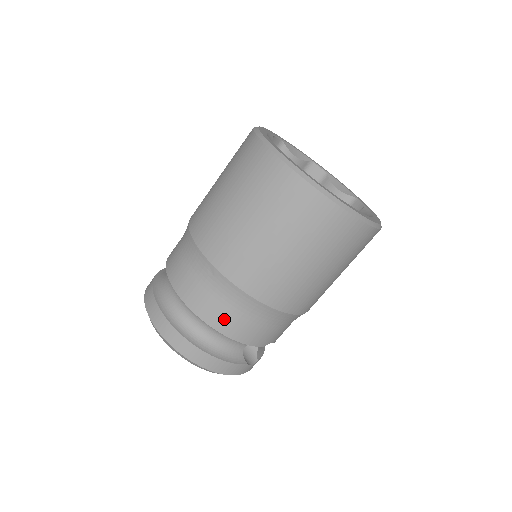
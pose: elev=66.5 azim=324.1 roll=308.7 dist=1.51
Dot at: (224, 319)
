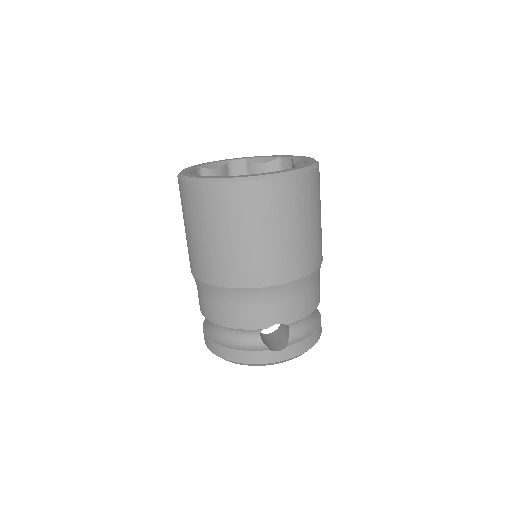
Dot at: (216, 313)
